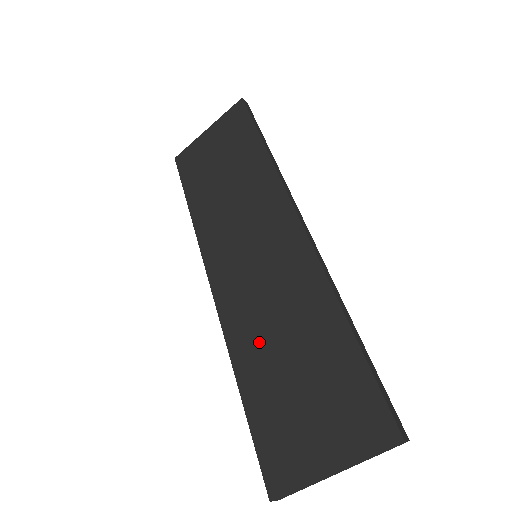
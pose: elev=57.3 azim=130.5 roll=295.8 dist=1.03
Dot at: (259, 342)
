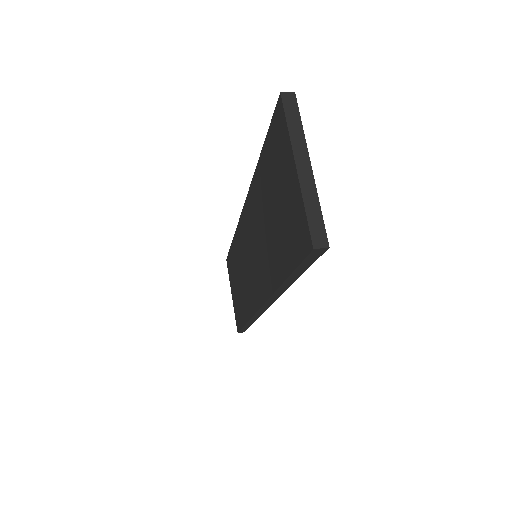
Dot at: (269, 254)
